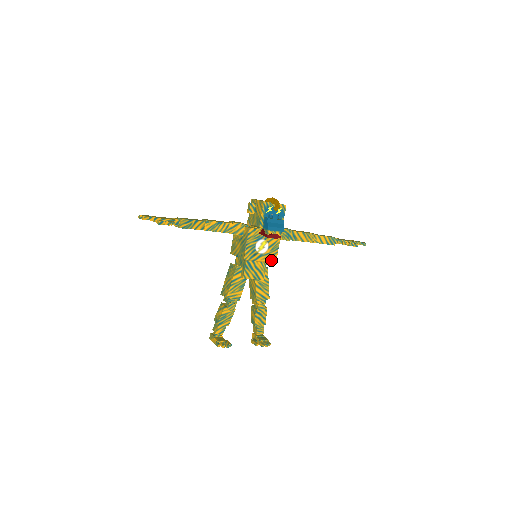
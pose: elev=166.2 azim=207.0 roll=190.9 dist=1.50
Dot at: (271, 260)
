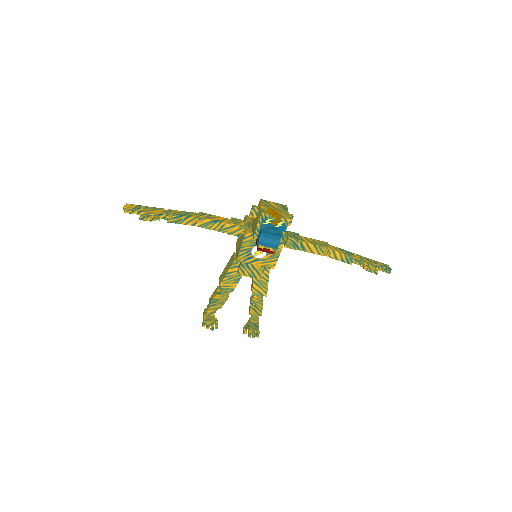
Dot at: (269, 266)
